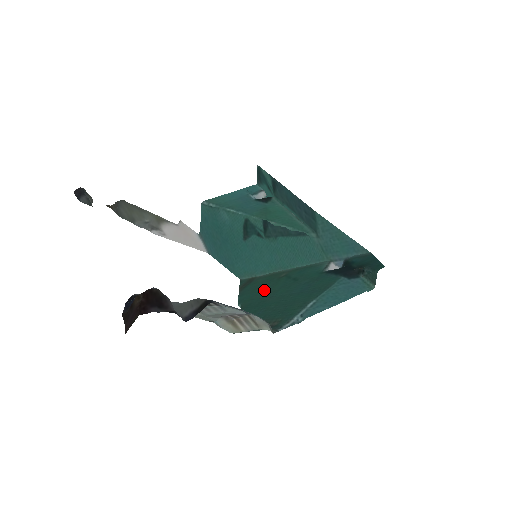
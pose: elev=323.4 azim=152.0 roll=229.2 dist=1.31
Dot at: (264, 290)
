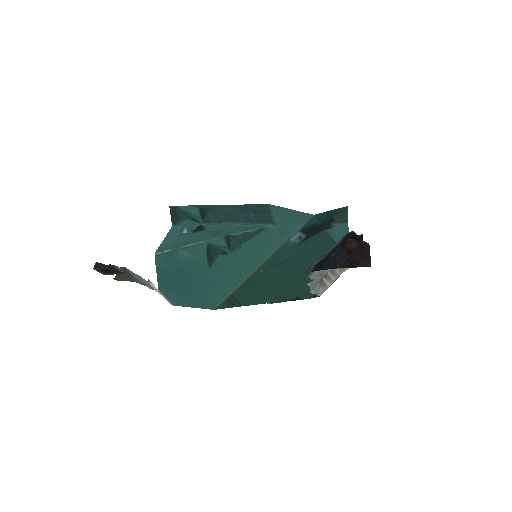
Dot at: (269, 283)
